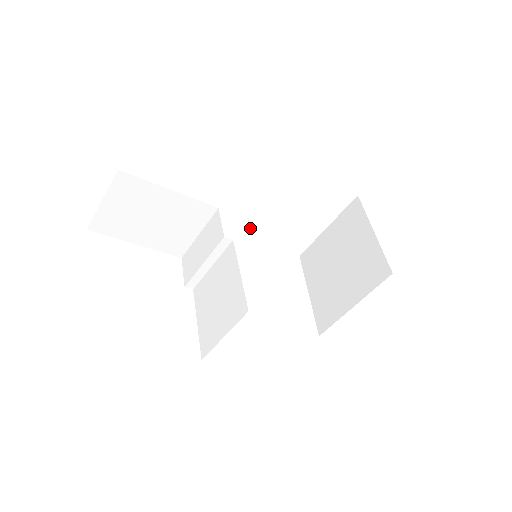
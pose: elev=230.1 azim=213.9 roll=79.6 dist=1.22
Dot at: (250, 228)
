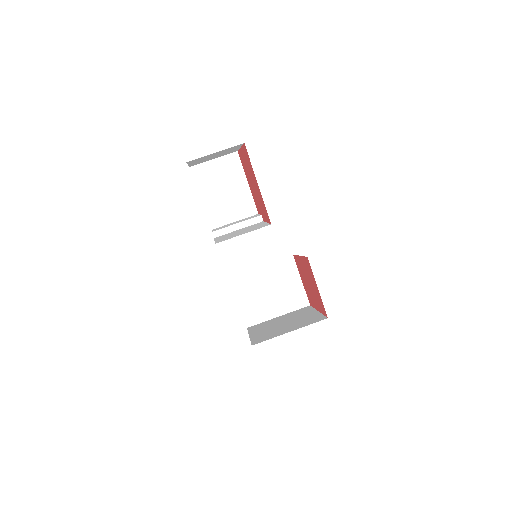
Dot at: (235, 279)
